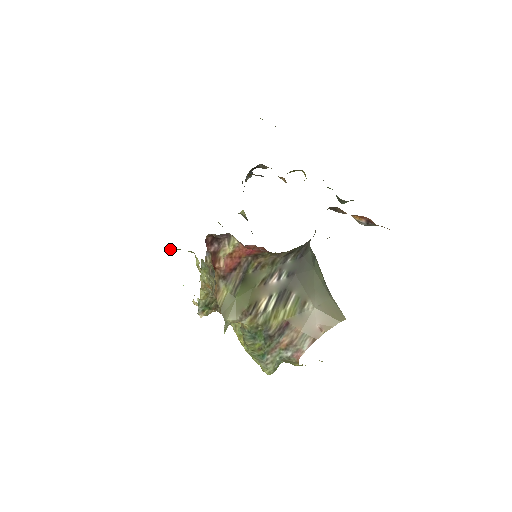
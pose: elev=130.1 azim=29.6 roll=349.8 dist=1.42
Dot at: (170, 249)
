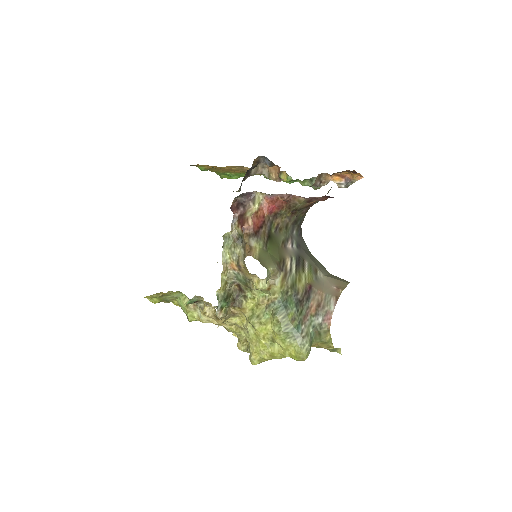
Dot at: (151, 299)
